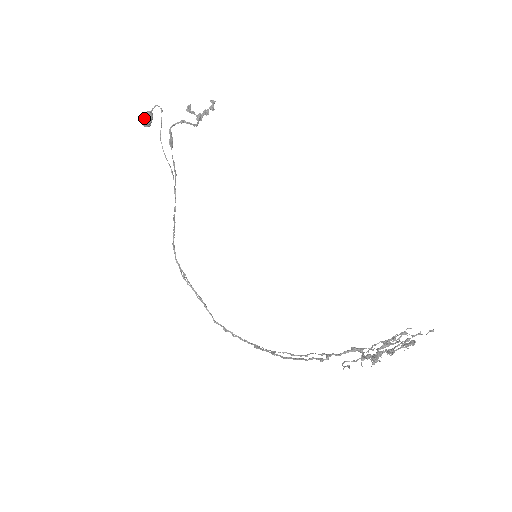
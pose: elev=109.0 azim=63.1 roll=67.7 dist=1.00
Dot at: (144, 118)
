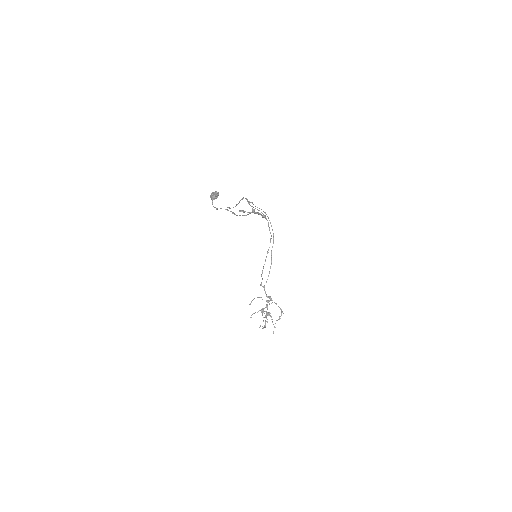
Dot at: (210, 196)
